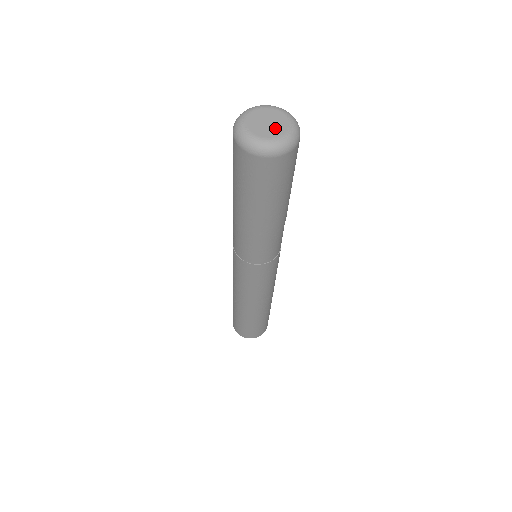
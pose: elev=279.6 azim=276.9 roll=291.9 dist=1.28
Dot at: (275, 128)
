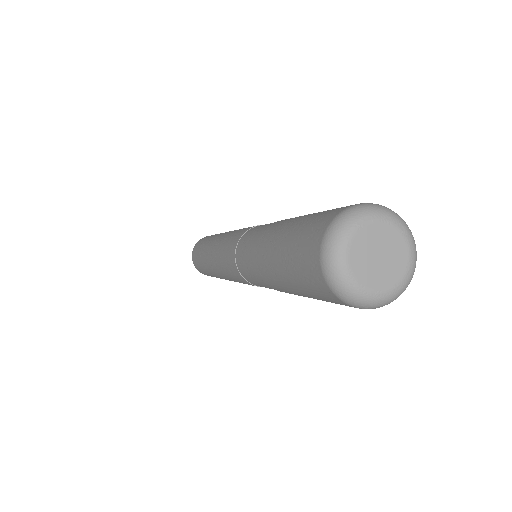
Dot at: (382, 273)
